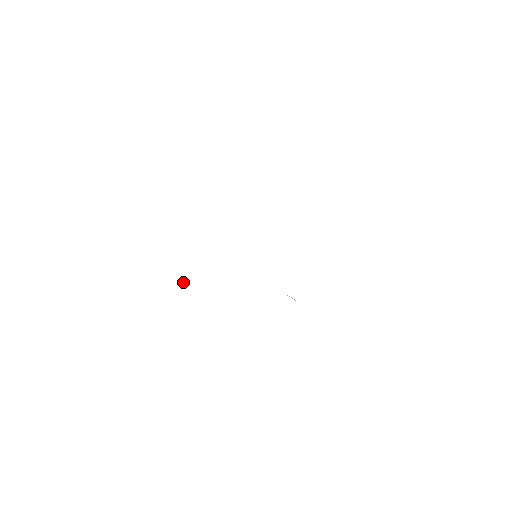
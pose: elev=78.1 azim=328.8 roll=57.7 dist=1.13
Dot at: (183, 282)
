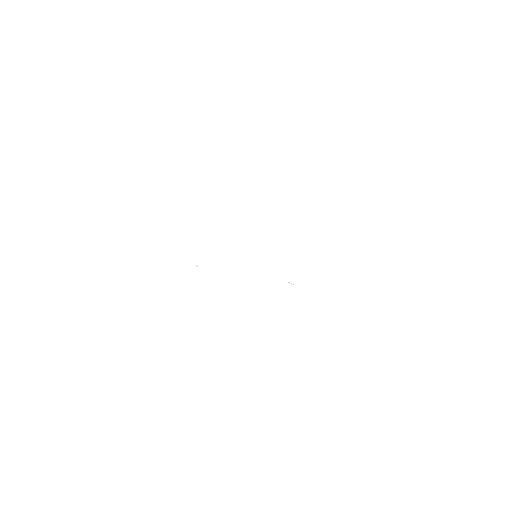
Dot at: occluded
